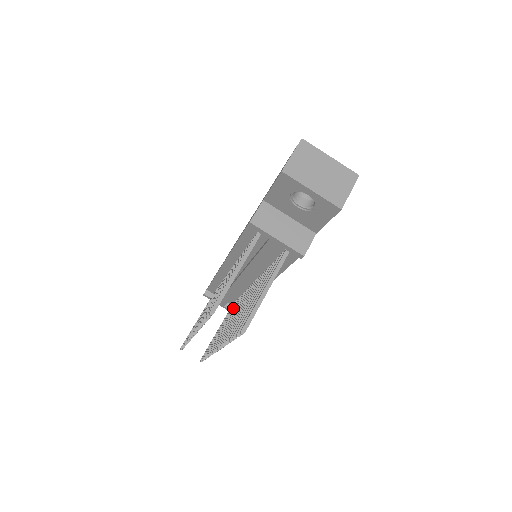
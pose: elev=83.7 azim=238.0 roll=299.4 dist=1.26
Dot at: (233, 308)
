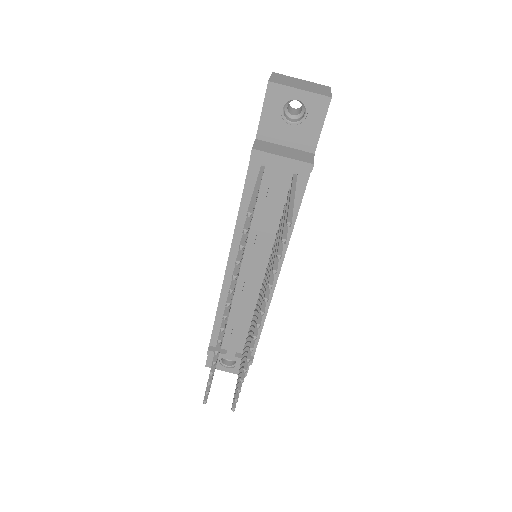
Dot at: (249, 331)
